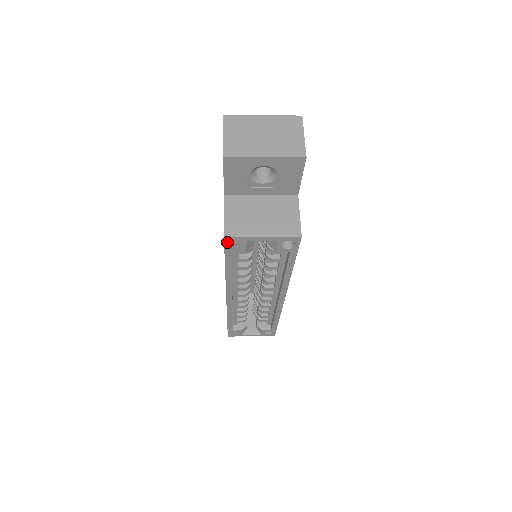
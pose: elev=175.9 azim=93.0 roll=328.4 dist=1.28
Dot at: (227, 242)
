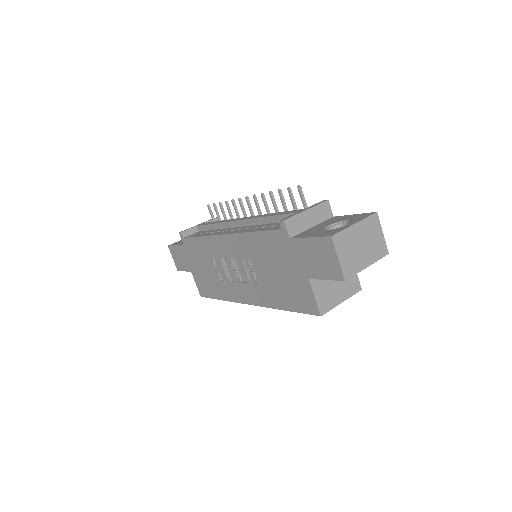
Dot at: (317, 314)
